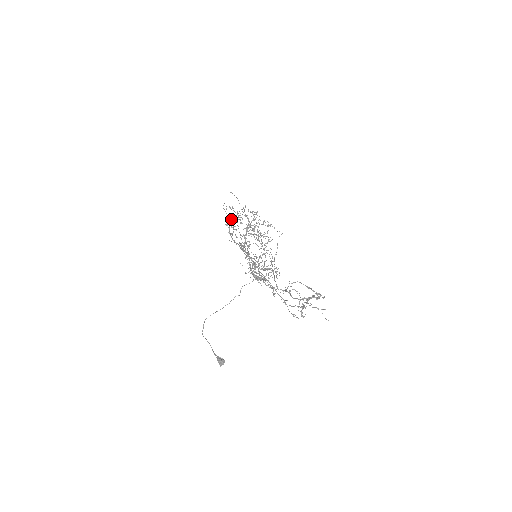
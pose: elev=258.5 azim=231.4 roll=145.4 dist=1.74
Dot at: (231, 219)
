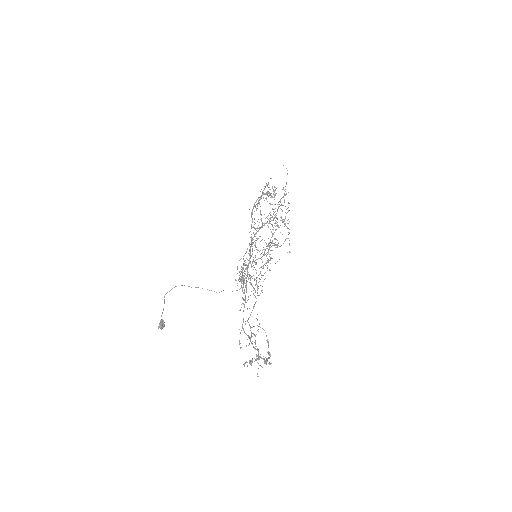
Dot at: (266, 192)
